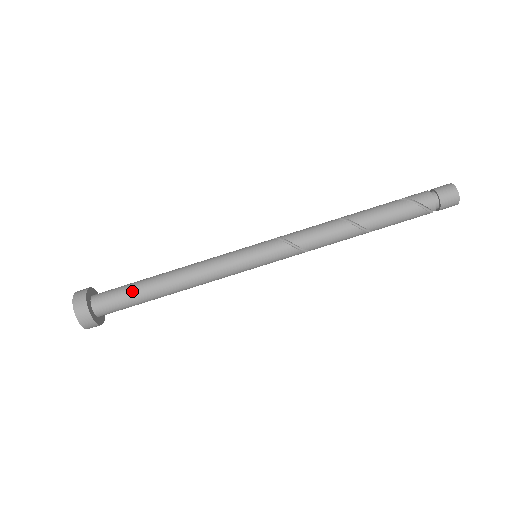
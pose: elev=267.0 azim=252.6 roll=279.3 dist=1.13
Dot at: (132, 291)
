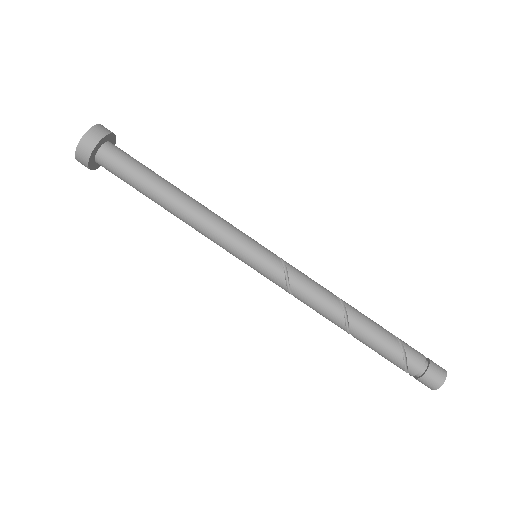
Dot at: (138, 177)
